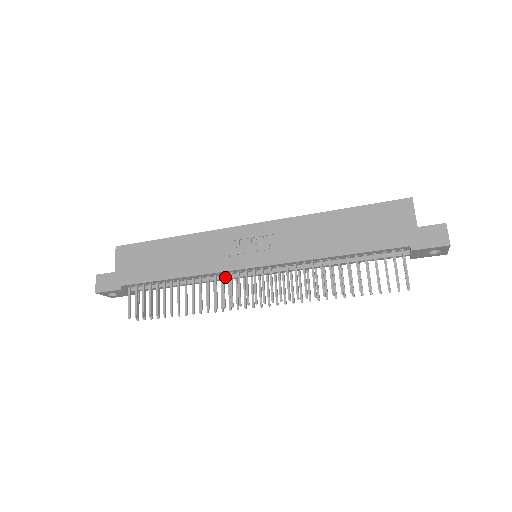
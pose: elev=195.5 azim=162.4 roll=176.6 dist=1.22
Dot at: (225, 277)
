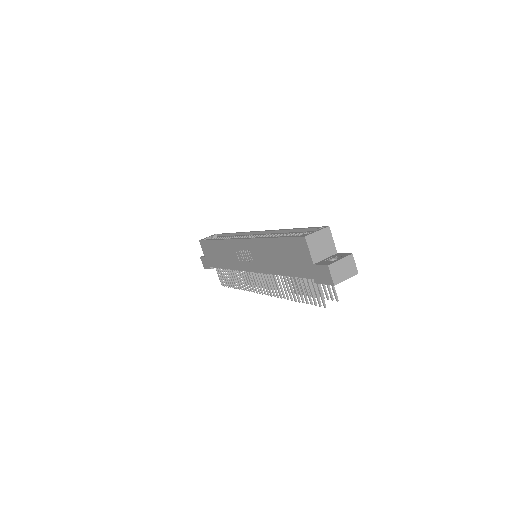
Dot at: occluded
